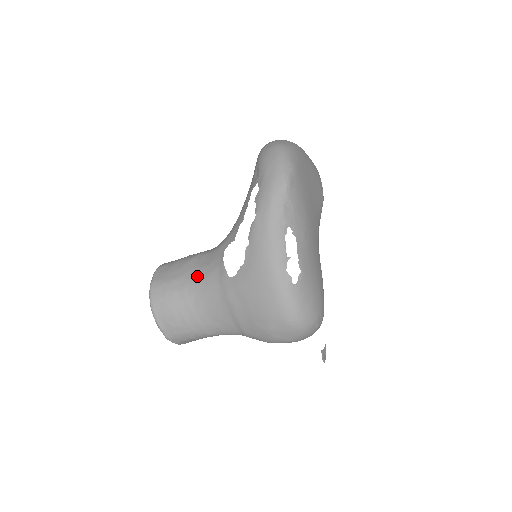
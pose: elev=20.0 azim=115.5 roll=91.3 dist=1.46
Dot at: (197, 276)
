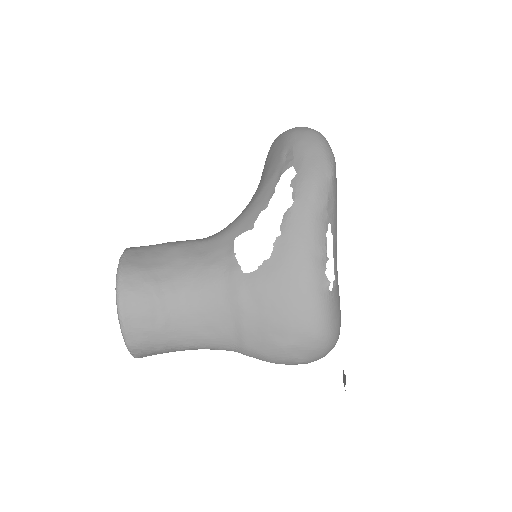
Dot at: (191, 267)
